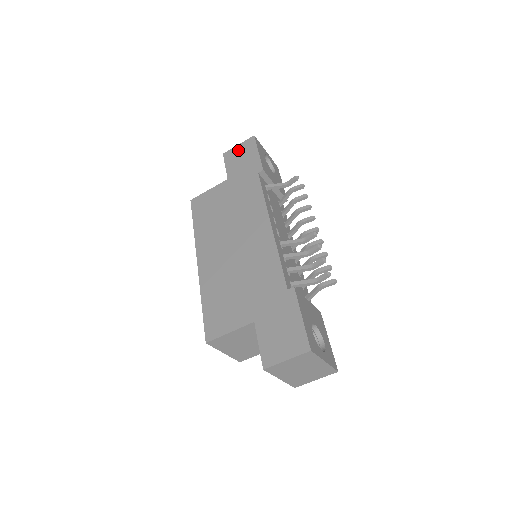
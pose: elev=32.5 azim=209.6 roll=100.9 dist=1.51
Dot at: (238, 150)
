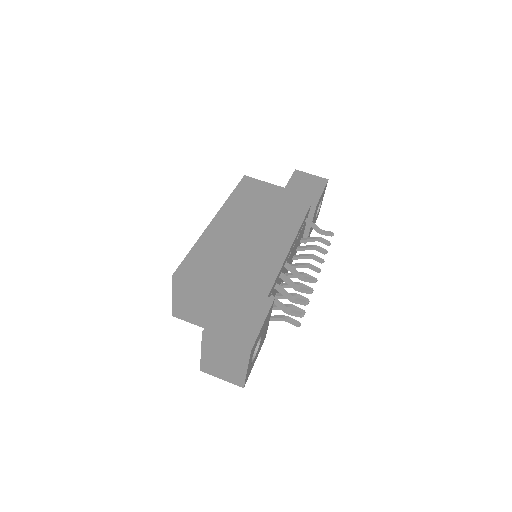
Dot at: (309, 177)
